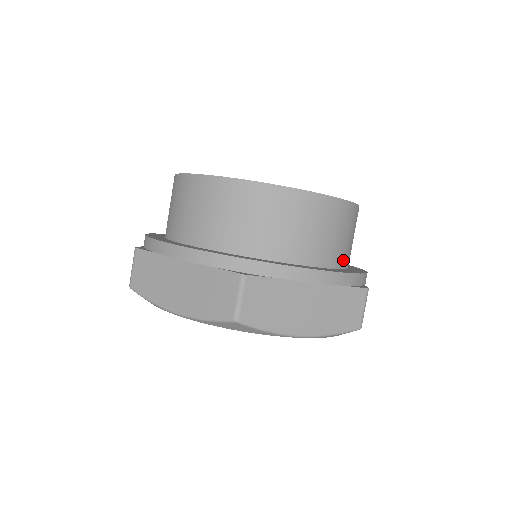
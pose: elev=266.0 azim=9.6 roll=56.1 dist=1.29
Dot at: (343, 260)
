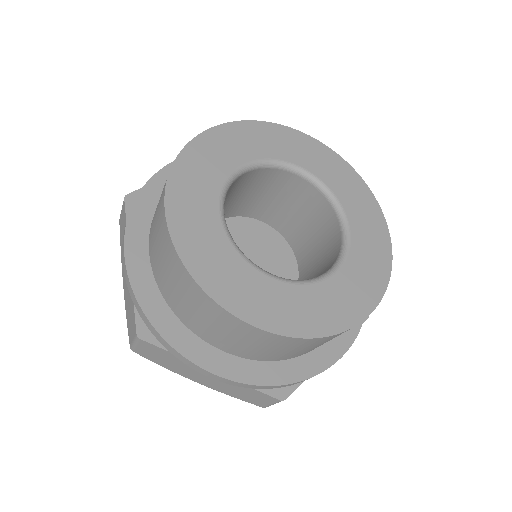
Dot at: occluded
